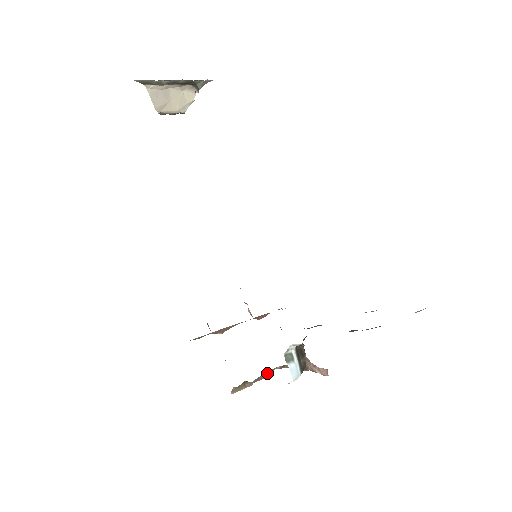
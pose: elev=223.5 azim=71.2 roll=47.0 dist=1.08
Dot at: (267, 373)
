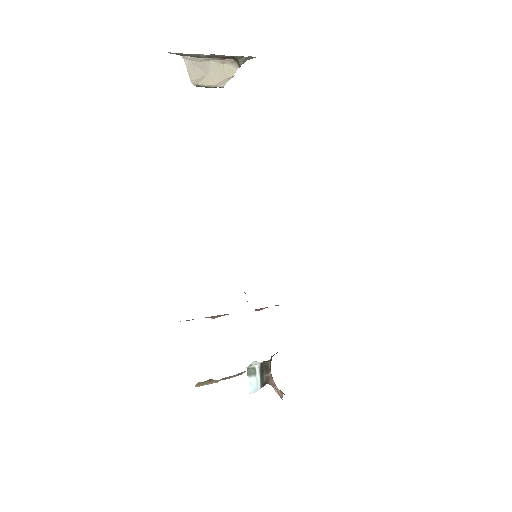
Dot at: (235, 375)
